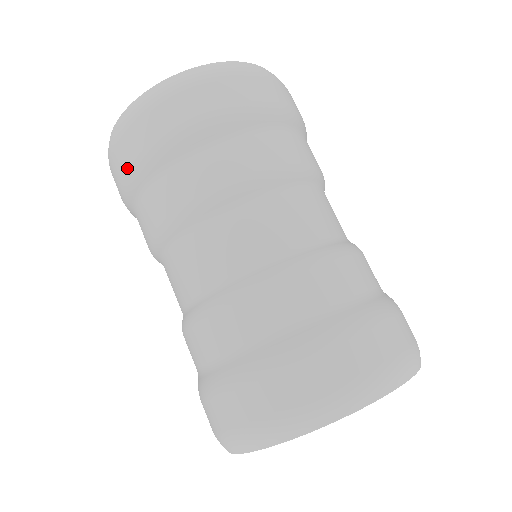
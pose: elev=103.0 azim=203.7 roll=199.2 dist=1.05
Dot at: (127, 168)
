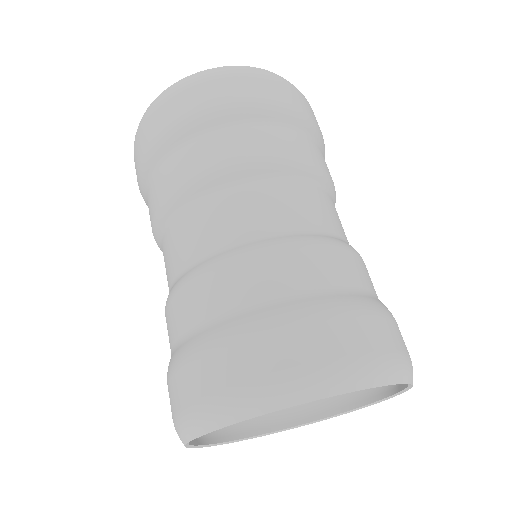
Dot at: occluded
